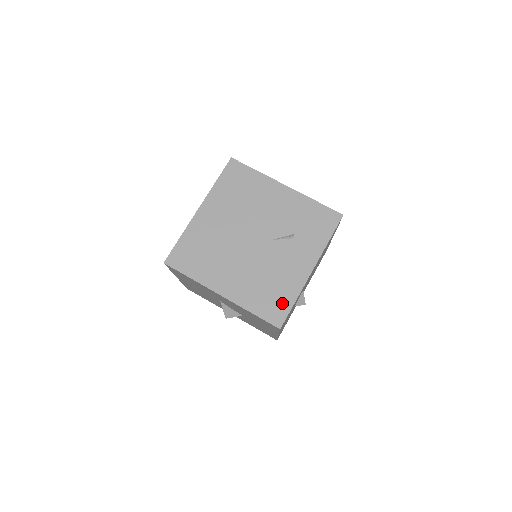
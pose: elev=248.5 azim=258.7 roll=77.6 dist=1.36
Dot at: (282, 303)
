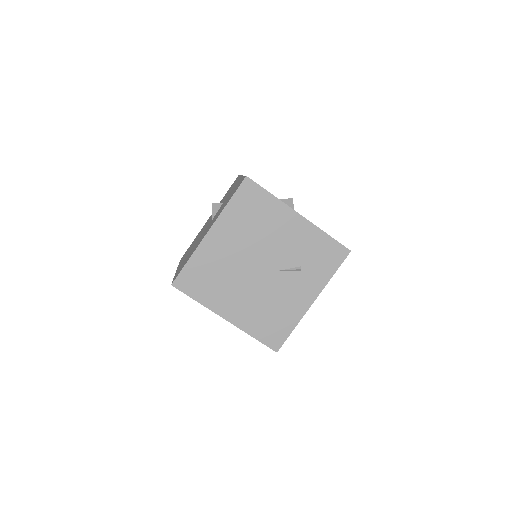
Dot at: (281, 330)
